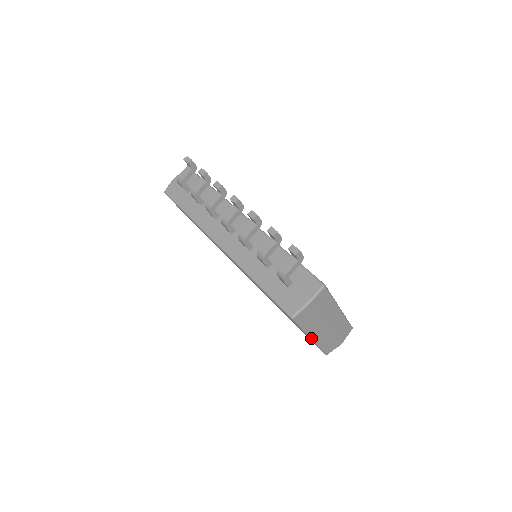
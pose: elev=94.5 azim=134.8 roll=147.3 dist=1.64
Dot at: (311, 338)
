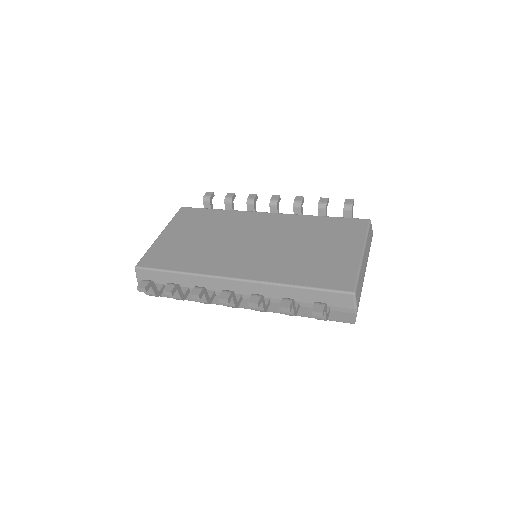
Dot at: occluded
